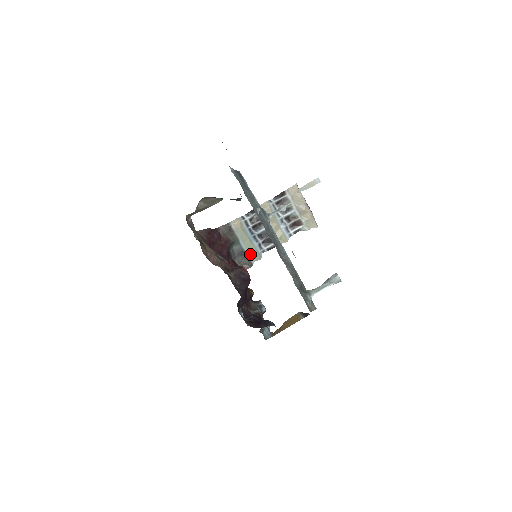
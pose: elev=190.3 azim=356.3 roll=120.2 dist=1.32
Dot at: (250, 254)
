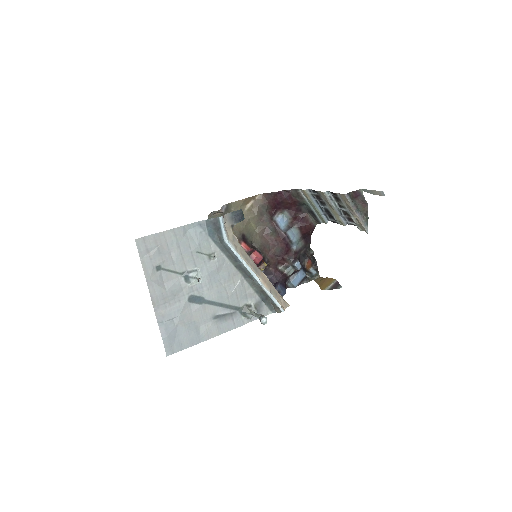
Dot at: (319, 216)
